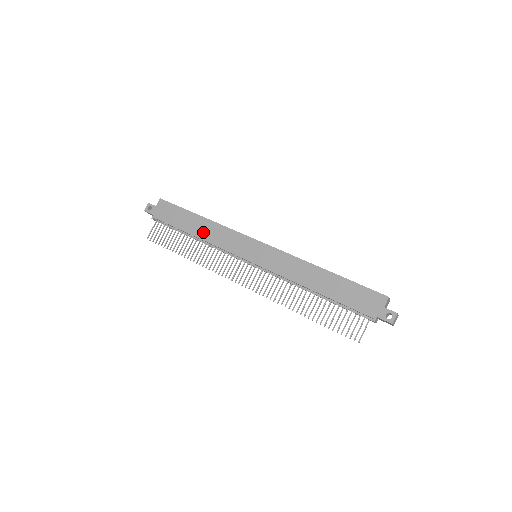
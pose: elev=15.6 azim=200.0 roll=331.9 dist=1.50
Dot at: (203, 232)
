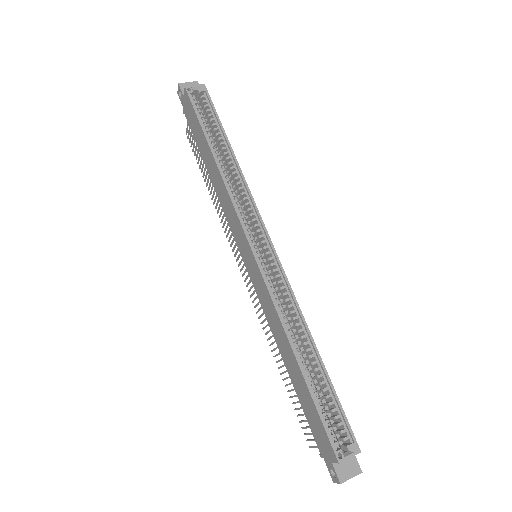
Dot at: (214, 179)
